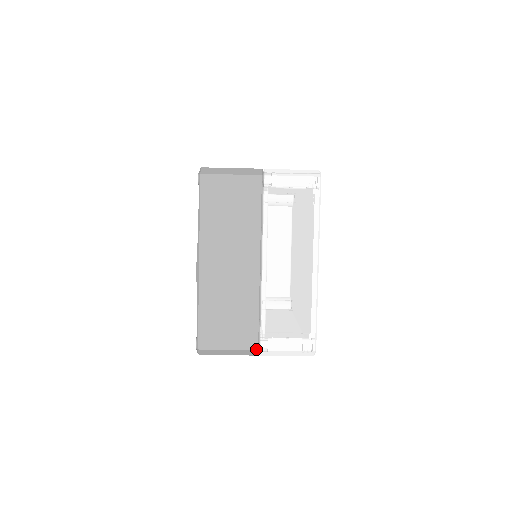
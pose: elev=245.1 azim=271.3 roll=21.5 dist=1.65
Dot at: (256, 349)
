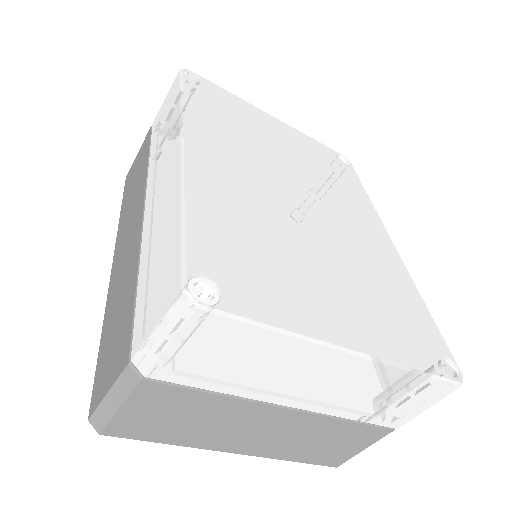
Dot at: (390, 432)
